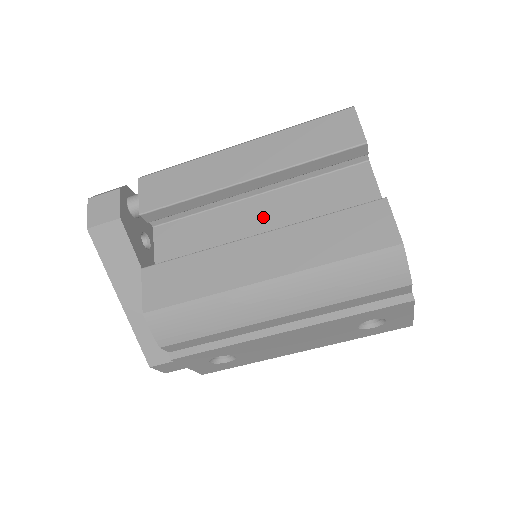
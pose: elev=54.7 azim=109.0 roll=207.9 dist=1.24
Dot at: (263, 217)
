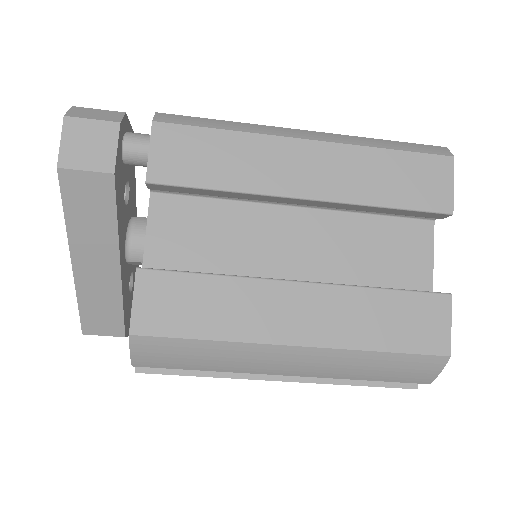
Dot at: (299, 241)
